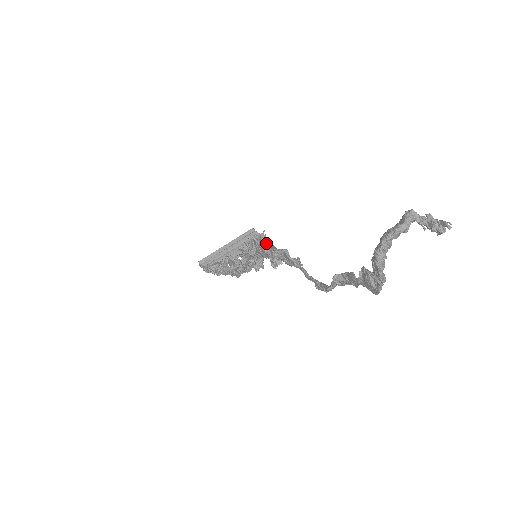
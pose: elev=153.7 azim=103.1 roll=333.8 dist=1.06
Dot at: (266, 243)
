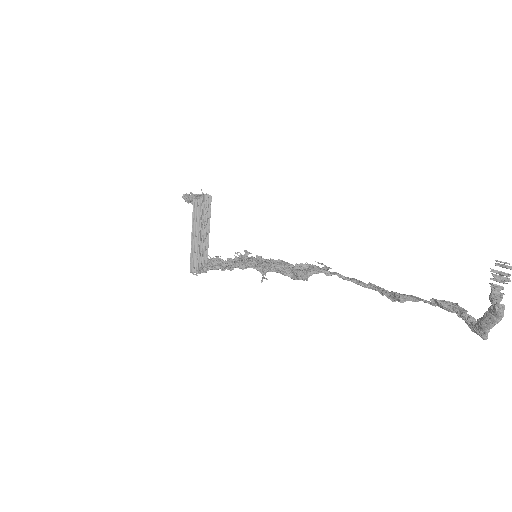
Dot at: (283, 269)
